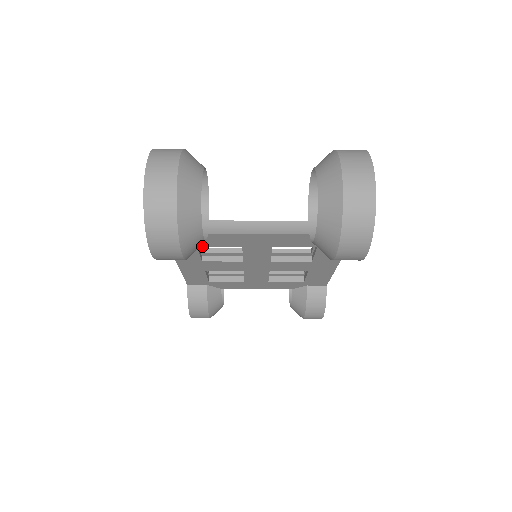
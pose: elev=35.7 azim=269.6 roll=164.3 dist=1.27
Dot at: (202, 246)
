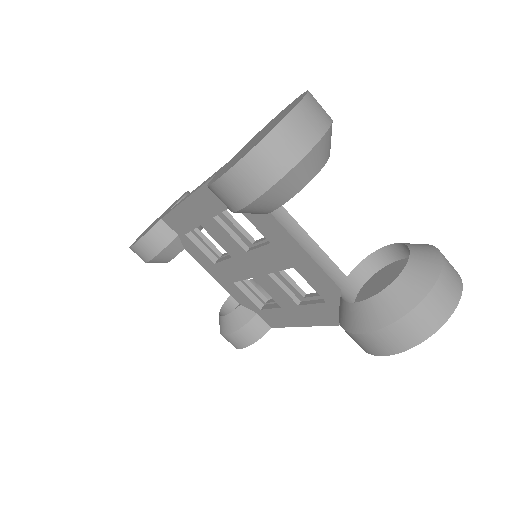
Dot at: occluded
